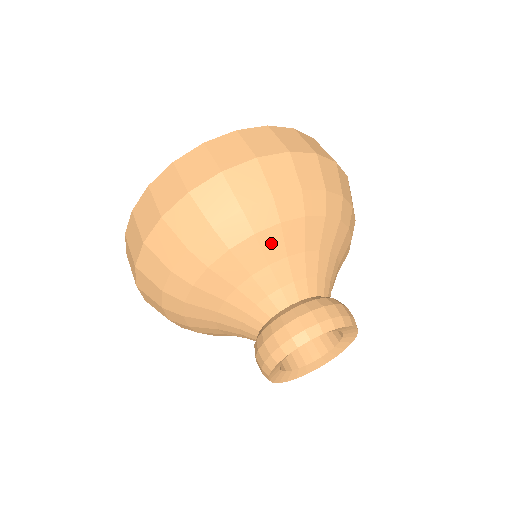
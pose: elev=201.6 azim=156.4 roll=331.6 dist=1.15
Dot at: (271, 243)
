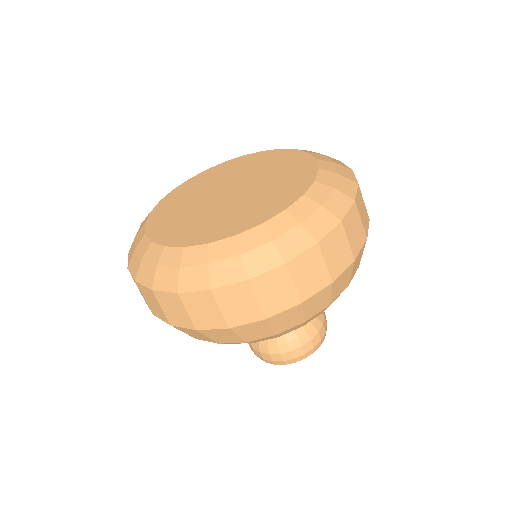
Dot at: occluded
